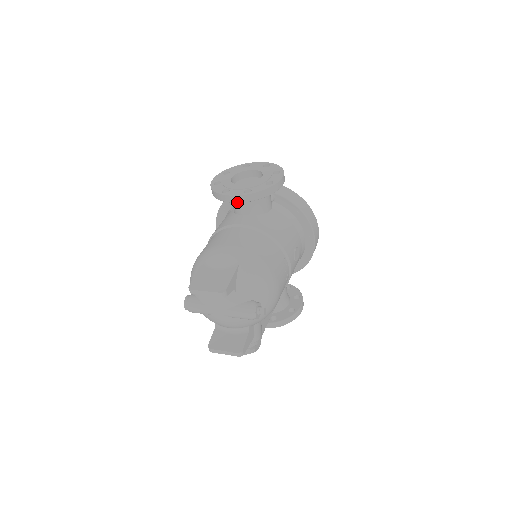
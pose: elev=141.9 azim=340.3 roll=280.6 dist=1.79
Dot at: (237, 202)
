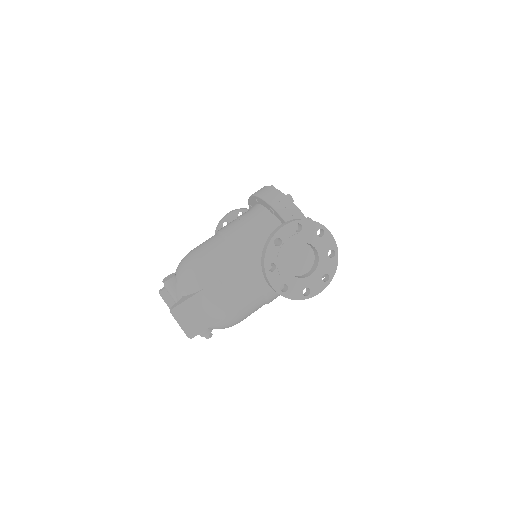
Dot at: (269, 284)
